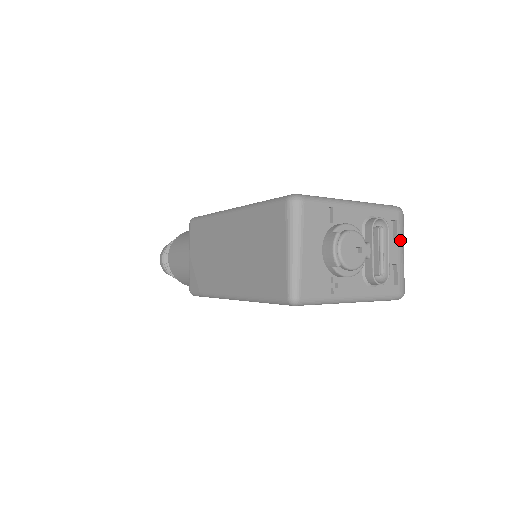
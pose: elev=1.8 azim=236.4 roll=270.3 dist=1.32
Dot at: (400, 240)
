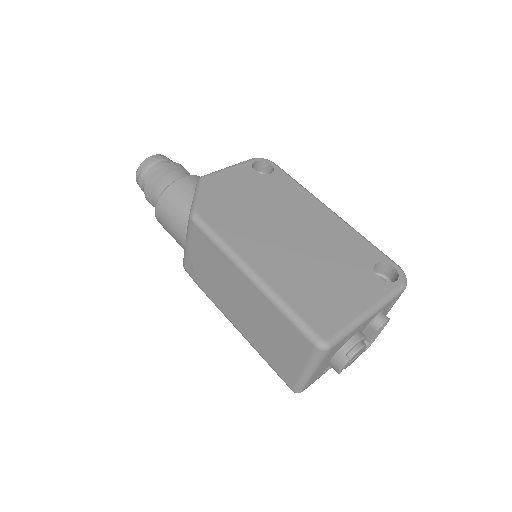
Dot at: occluded
